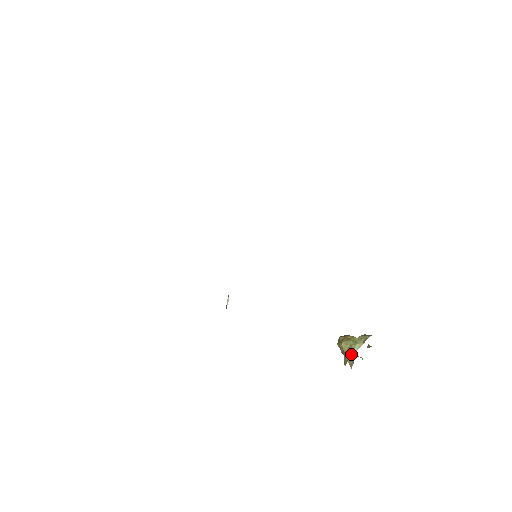
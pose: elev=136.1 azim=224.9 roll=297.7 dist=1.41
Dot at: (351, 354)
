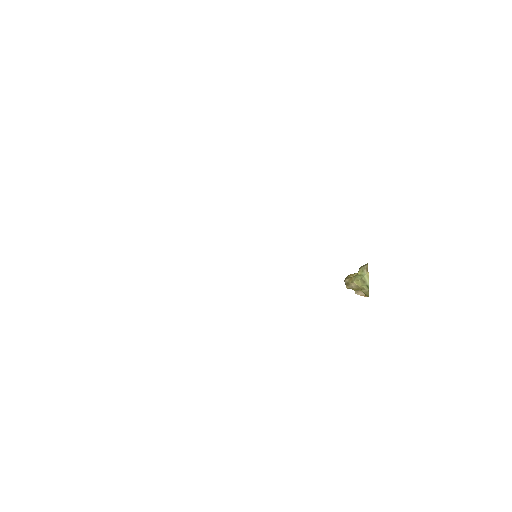
Dot at: (367, 285)
